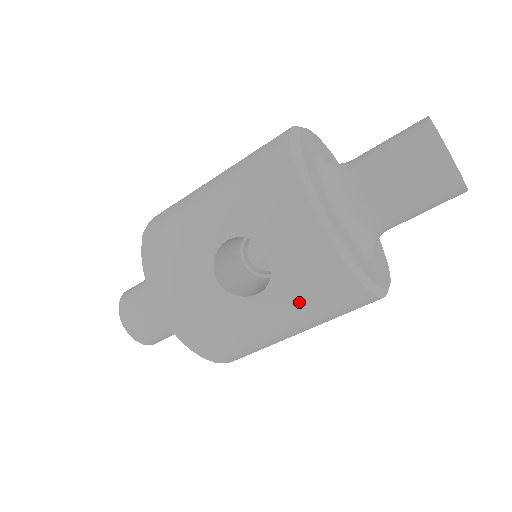
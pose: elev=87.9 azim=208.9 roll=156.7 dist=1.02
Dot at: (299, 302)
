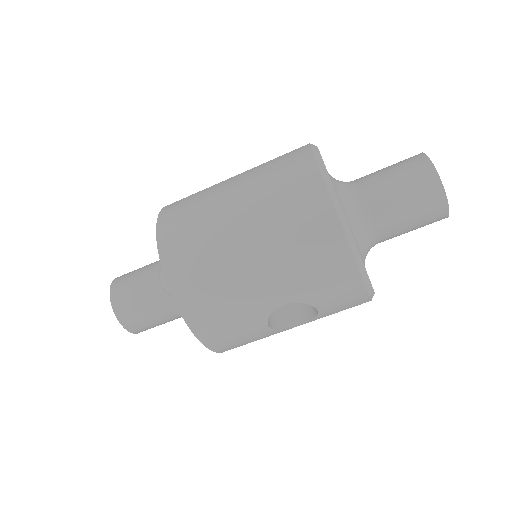
Dot at: occluded
